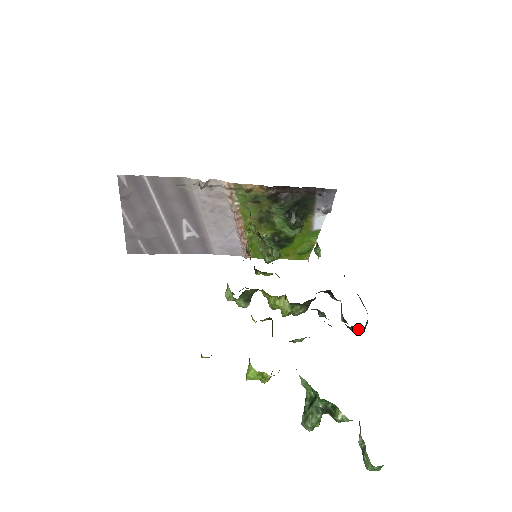
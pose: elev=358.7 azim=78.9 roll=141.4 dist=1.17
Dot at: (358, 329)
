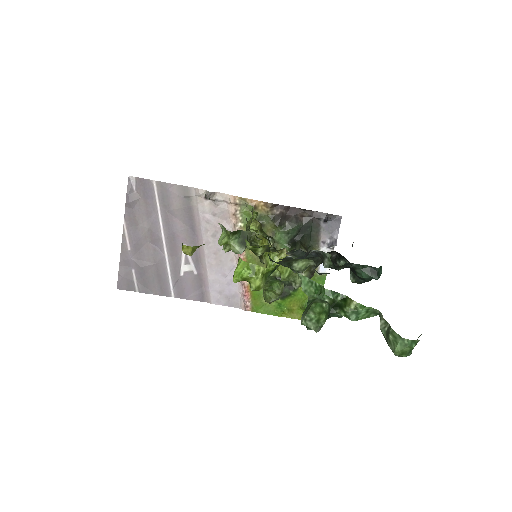
Dot at: (371, 273)
